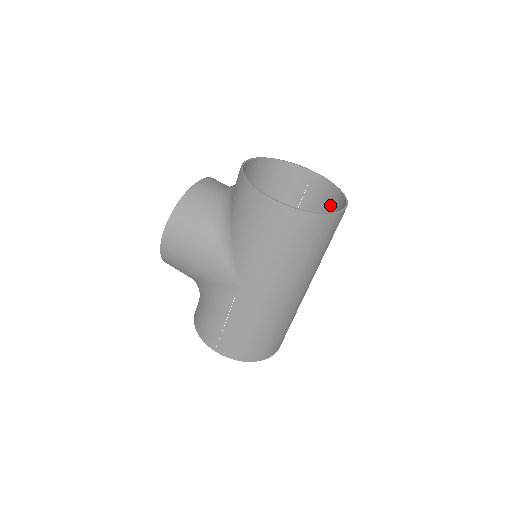
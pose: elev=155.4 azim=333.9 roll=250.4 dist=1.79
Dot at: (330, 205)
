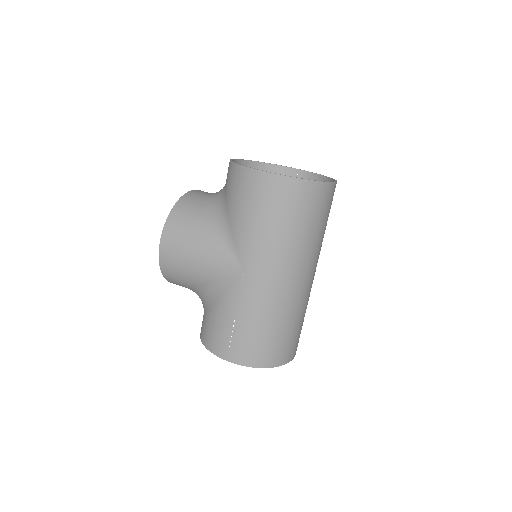
Dot at: occluded
